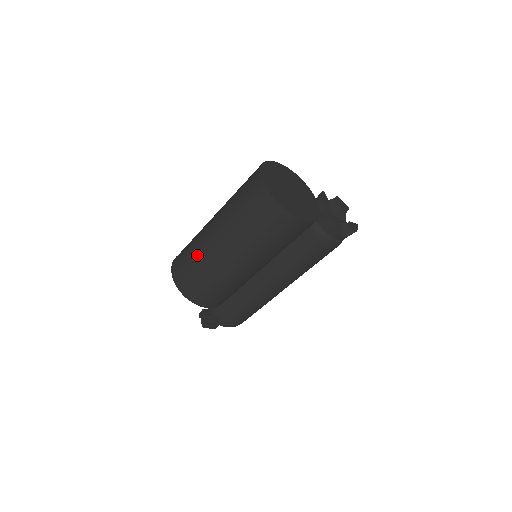
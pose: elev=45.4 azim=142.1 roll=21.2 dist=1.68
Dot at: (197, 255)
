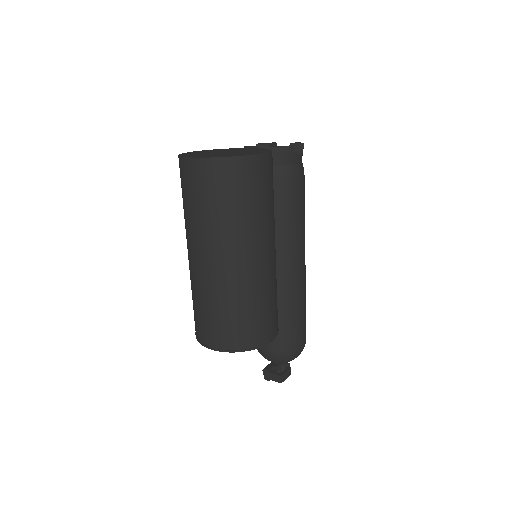
Dot at: (214, 299)
